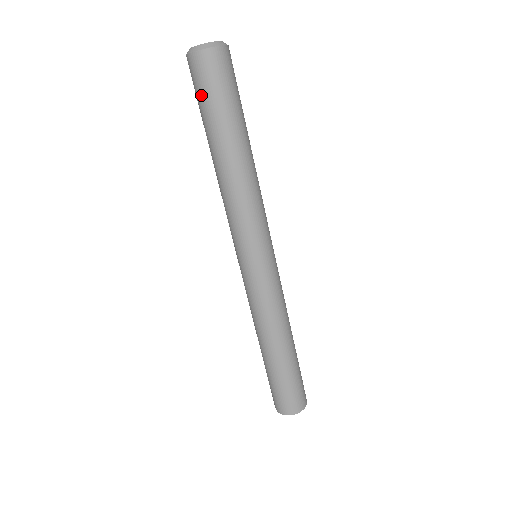
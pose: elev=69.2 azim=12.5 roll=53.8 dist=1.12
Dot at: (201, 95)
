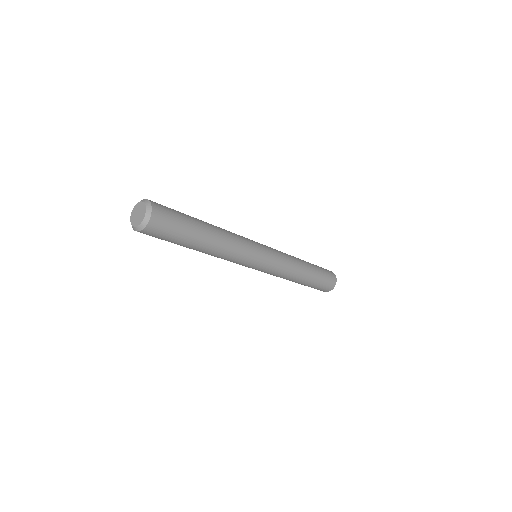
Dot at: occluded
